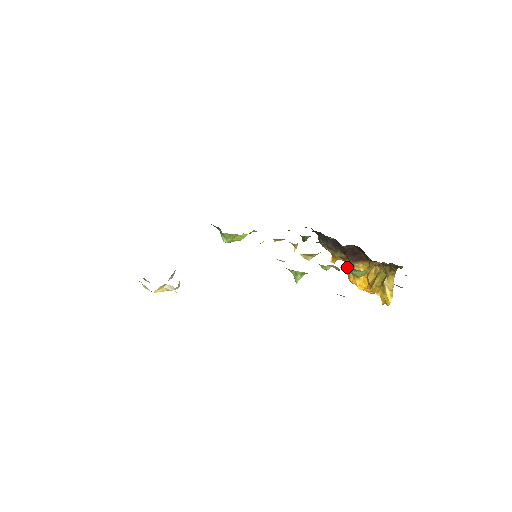
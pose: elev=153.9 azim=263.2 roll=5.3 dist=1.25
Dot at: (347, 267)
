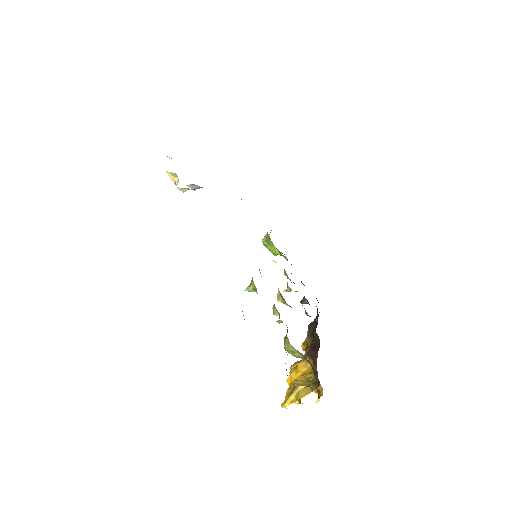
Dot at: (287, 331)
